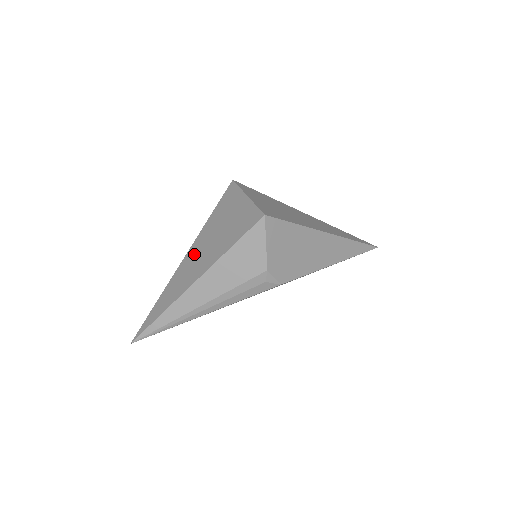
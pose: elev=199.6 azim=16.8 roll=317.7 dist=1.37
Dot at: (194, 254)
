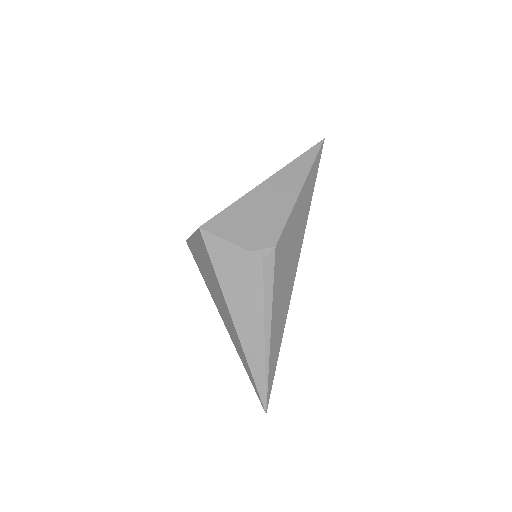
Dot at: (220, 309)
